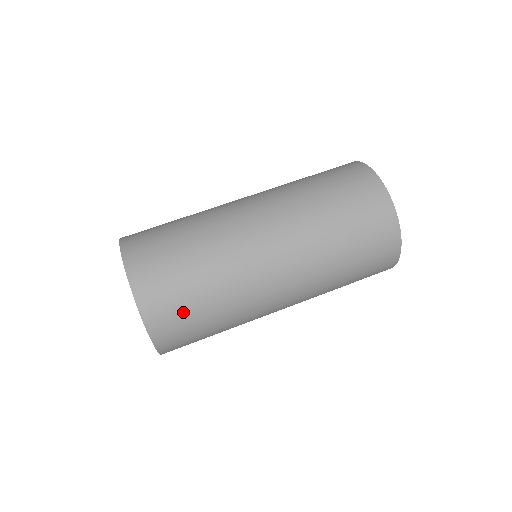
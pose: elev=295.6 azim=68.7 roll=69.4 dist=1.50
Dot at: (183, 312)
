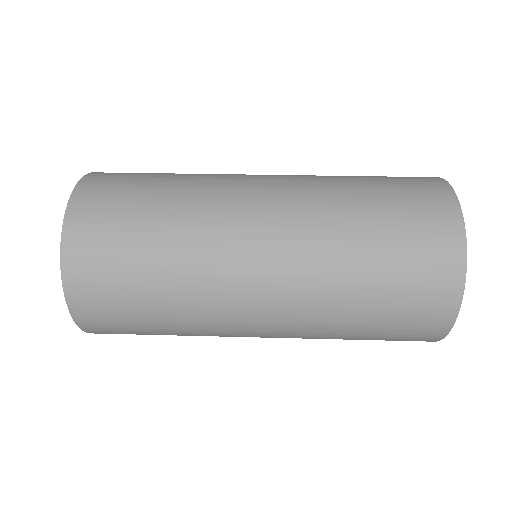
Dot at: (117, 286)
